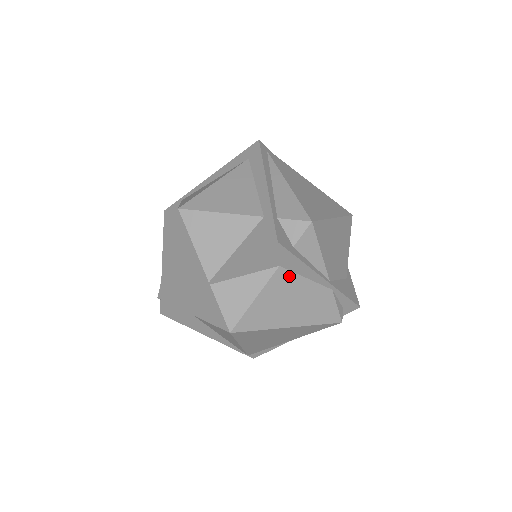
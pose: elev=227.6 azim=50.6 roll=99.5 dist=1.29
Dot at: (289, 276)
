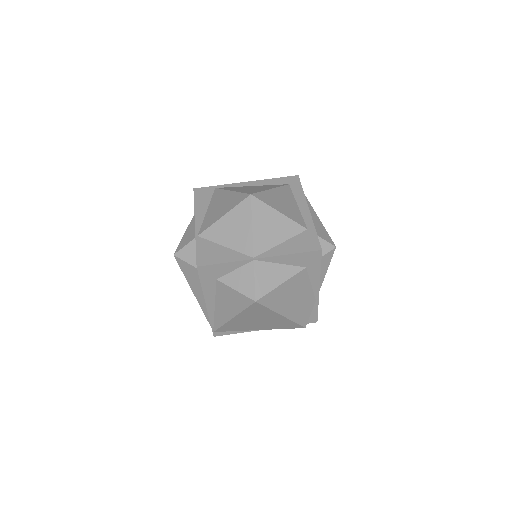
Dot at: (305, 278)
